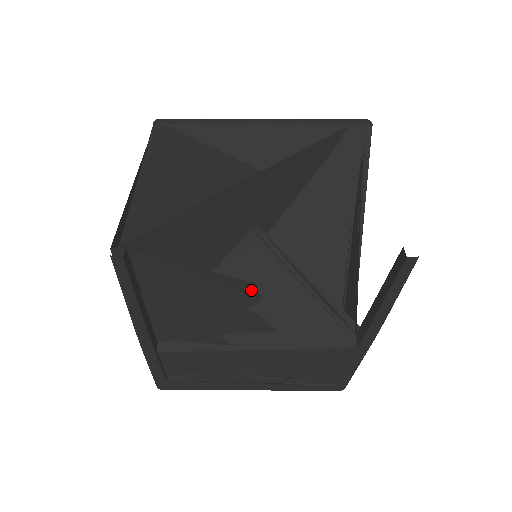
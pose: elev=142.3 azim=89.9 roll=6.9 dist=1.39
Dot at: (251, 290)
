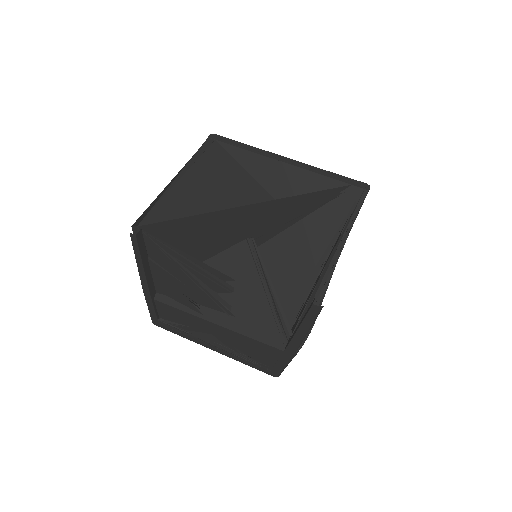
Dot at: (229, 282)
